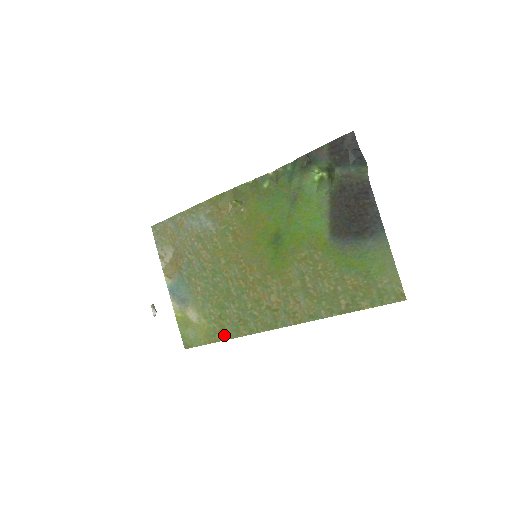
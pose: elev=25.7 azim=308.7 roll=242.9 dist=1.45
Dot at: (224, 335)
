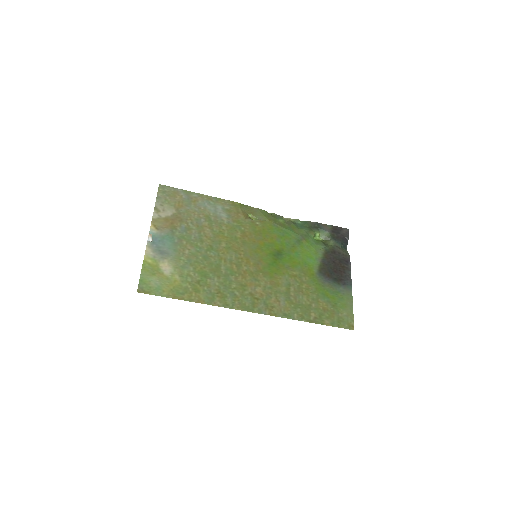
Dot at: (195, 297)
